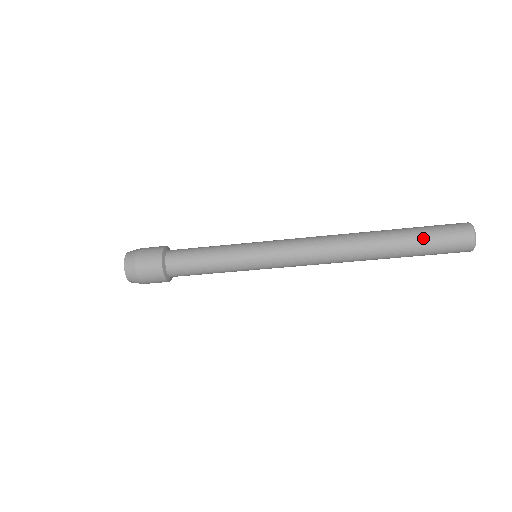
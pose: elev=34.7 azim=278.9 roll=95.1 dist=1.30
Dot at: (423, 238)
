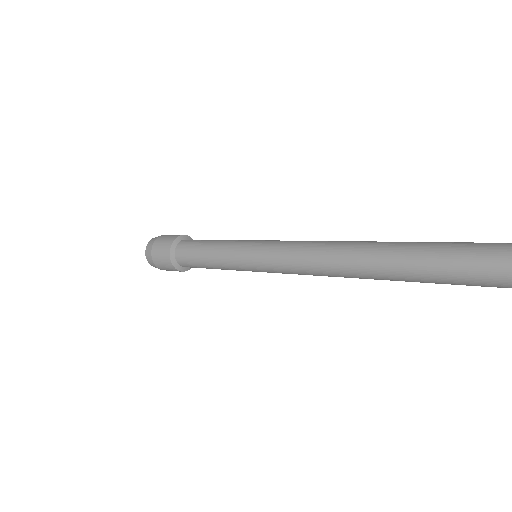
Dot at: (440, 261)
